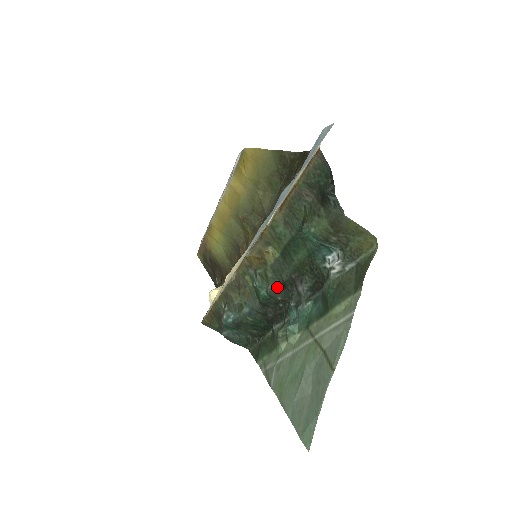
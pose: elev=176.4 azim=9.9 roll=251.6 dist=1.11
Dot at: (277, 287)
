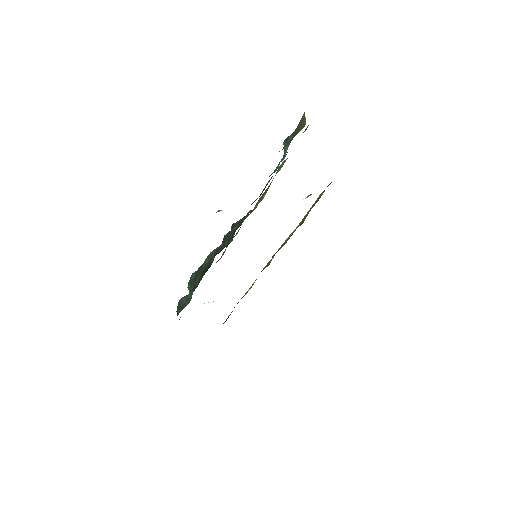
Dot at: (242, 221)
